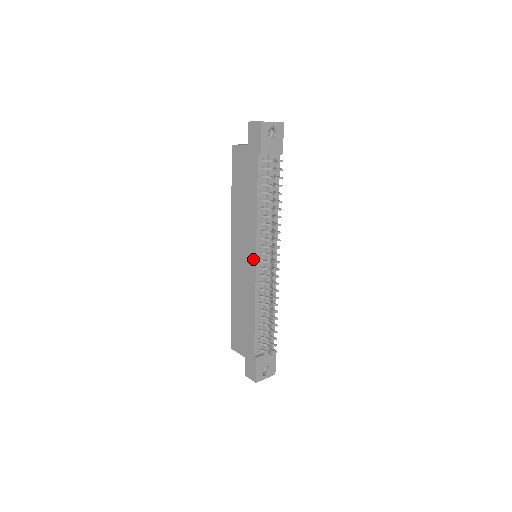
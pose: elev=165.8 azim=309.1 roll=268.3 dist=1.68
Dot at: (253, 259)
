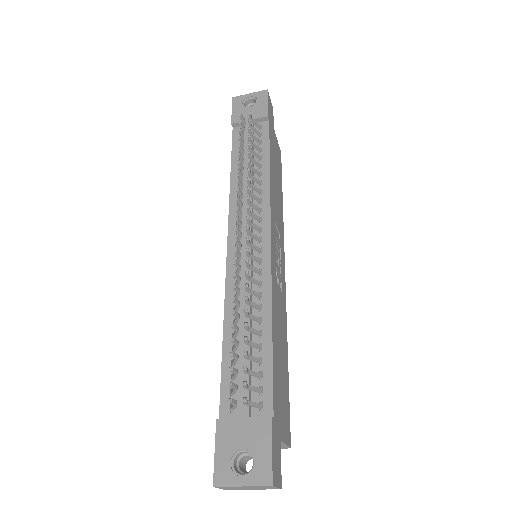
Dot at: occluded
